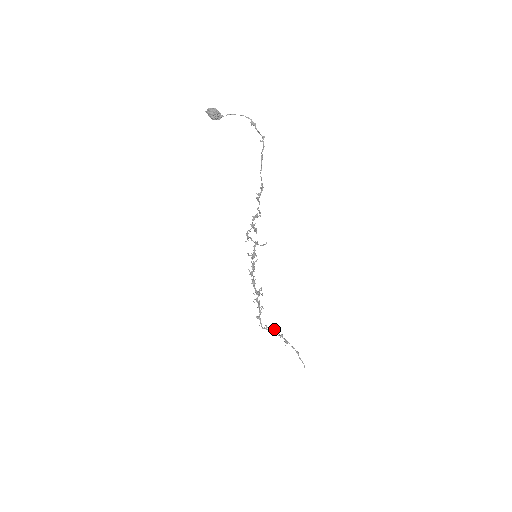
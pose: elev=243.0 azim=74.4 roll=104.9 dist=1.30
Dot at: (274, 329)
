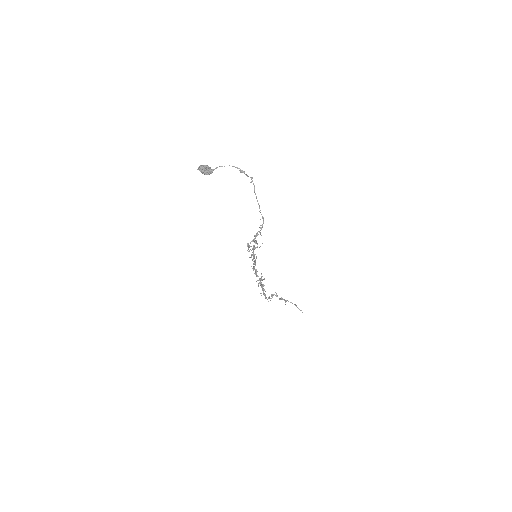
Dot at: occluded
